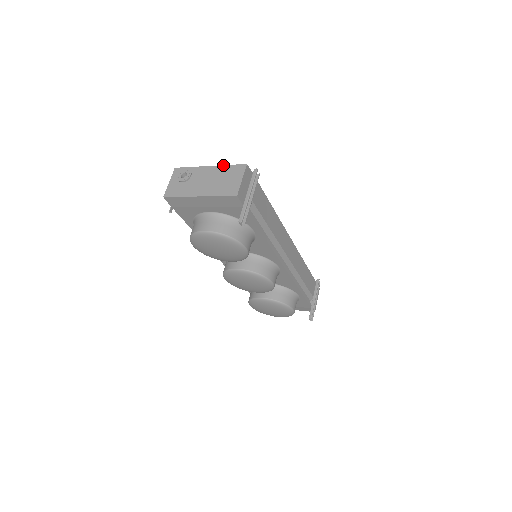
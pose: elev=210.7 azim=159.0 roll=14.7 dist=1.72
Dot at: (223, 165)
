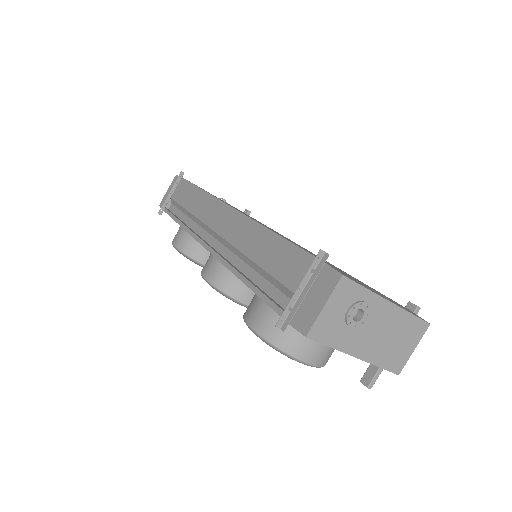
Dot at: (407, 311)
